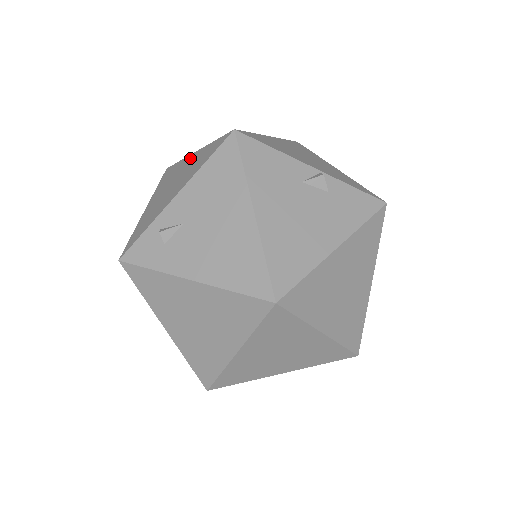
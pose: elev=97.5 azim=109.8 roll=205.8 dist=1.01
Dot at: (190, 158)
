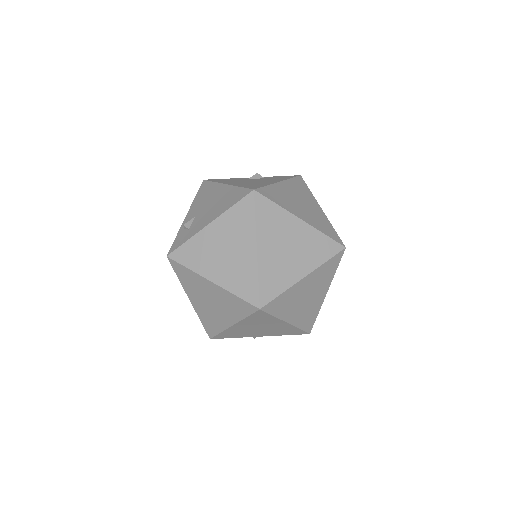
Dot at: occluded
